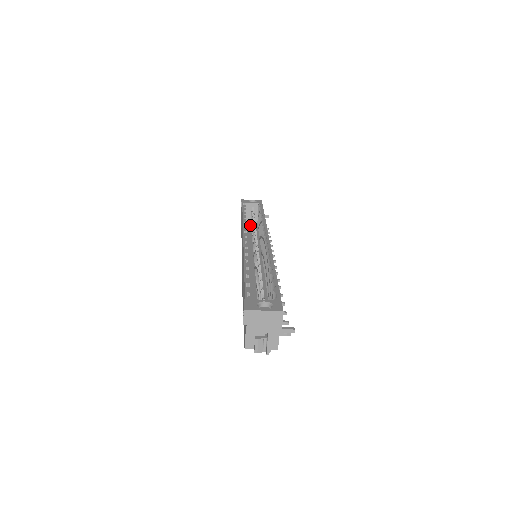
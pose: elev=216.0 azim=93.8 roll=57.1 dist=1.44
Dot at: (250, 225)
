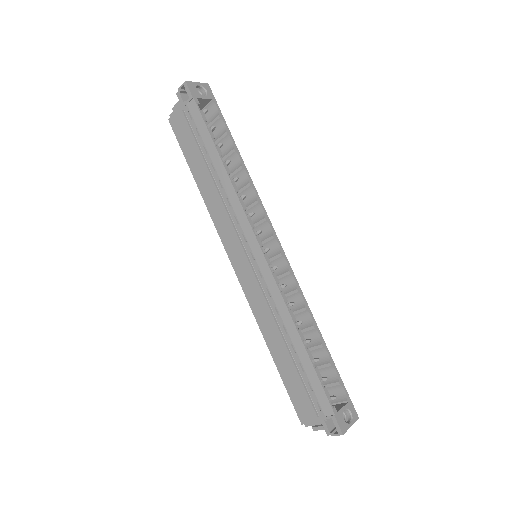
Dot at: occluded
